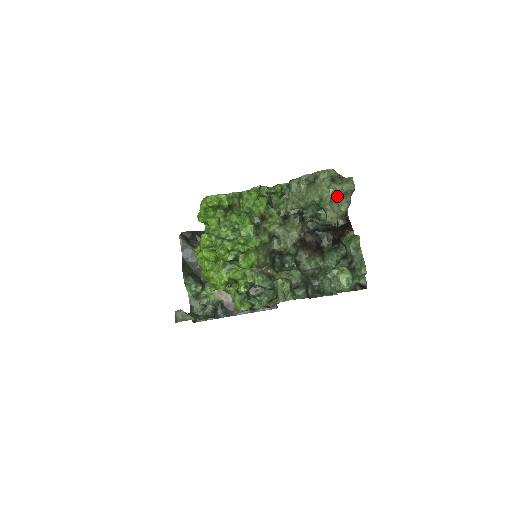
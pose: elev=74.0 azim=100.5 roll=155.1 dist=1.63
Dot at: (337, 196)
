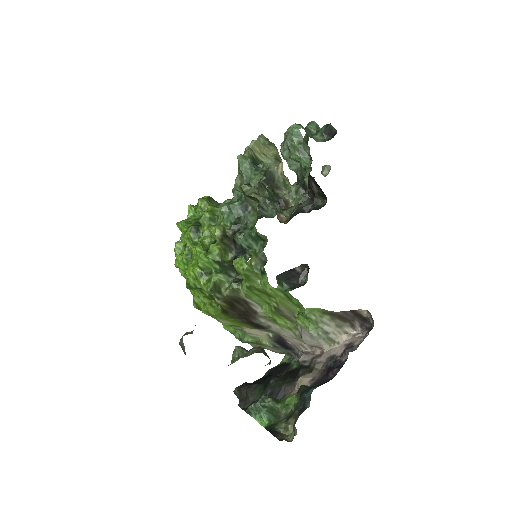
Dot at: occluded
